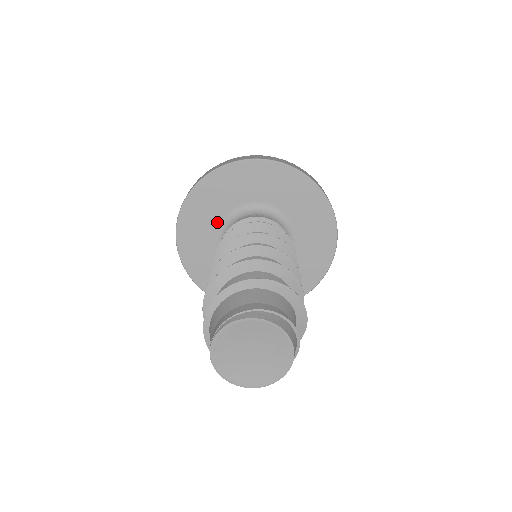
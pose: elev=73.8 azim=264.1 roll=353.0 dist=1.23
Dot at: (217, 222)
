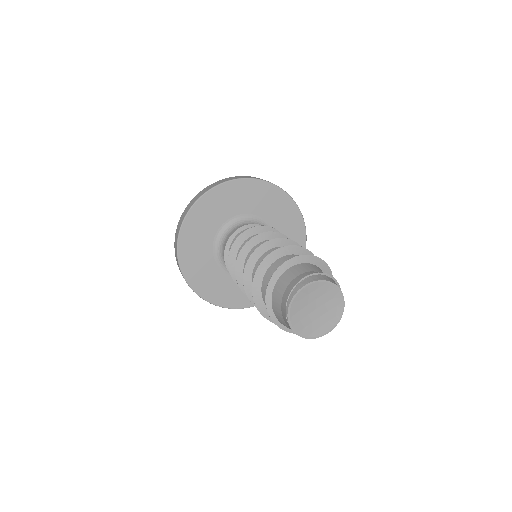
Dot at: (210, 255)
